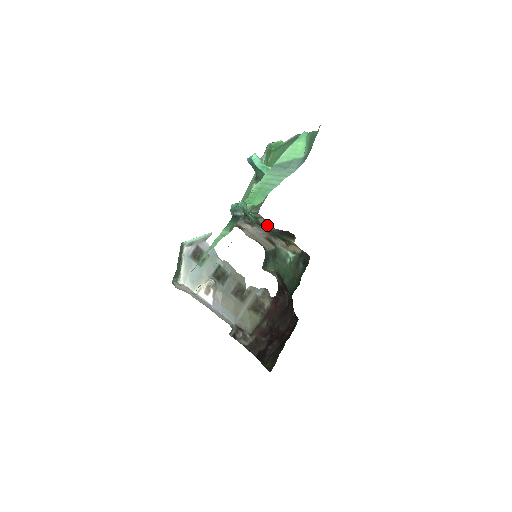
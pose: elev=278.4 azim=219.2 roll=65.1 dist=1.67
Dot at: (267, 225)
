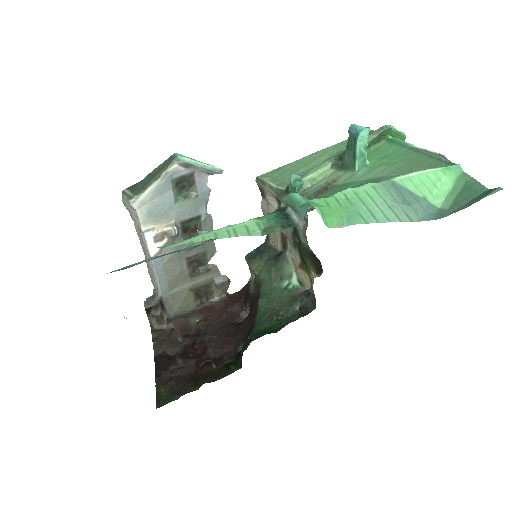
Dot at: (303, 232)
